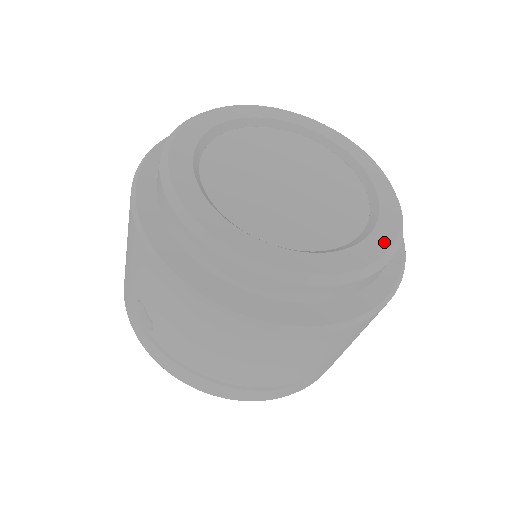
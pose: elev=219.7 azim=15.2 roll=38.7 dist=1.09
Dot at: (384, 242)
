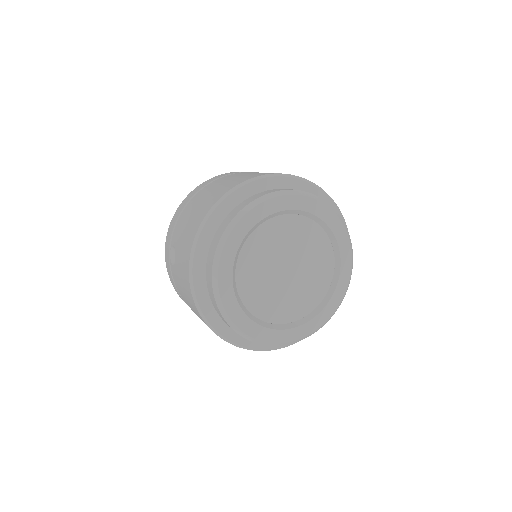
Dot at: (300, 334)
